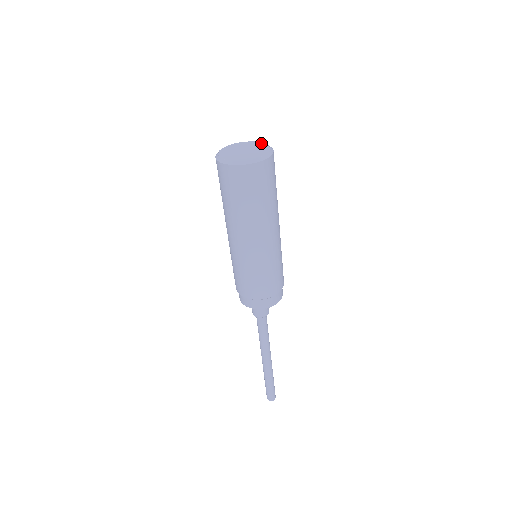
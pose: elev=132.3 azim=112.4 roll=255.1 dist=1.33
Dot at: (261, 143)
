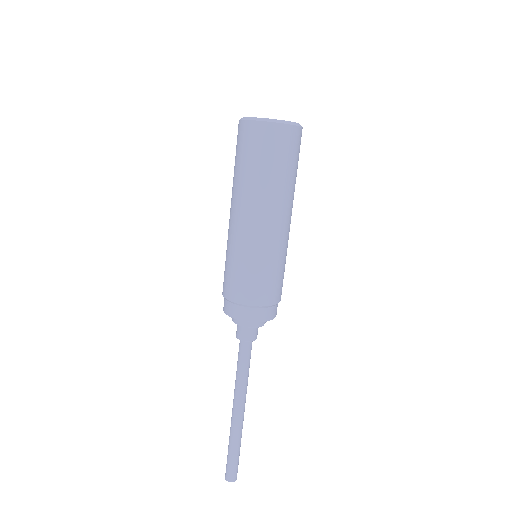
Dot at: occluded
